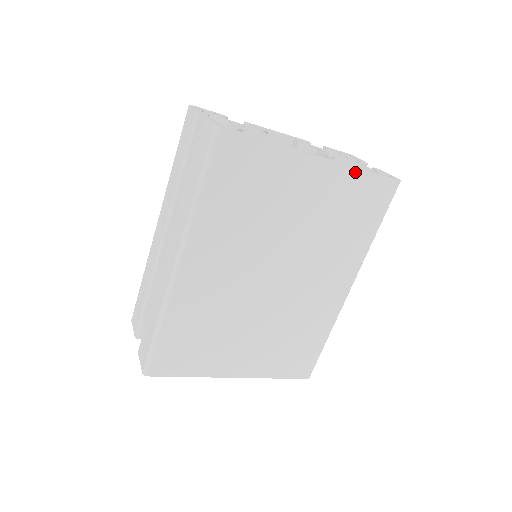
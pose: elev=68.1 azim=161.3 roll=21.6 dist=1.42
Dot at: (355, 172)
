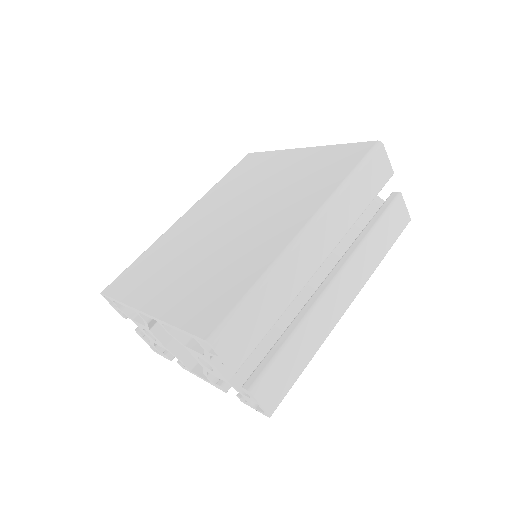
Dot at: (331, 147)
